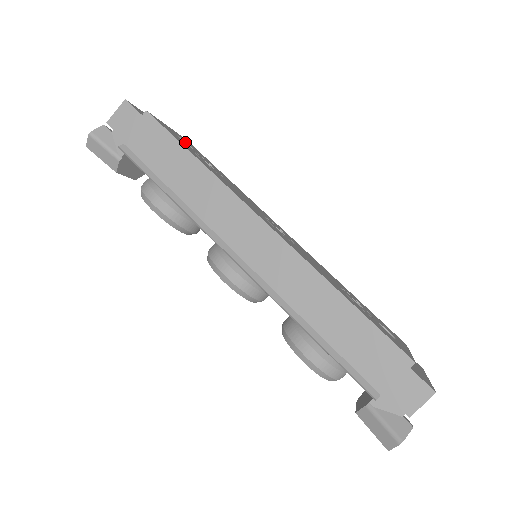
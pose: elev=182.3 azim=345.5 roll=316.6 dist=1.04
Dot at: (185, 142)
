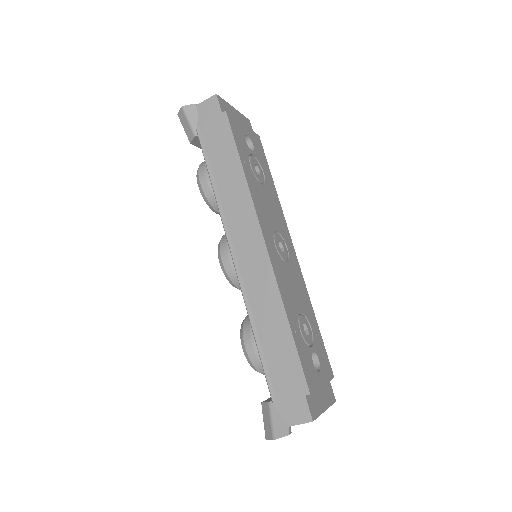
Dot at: (251, 142)
